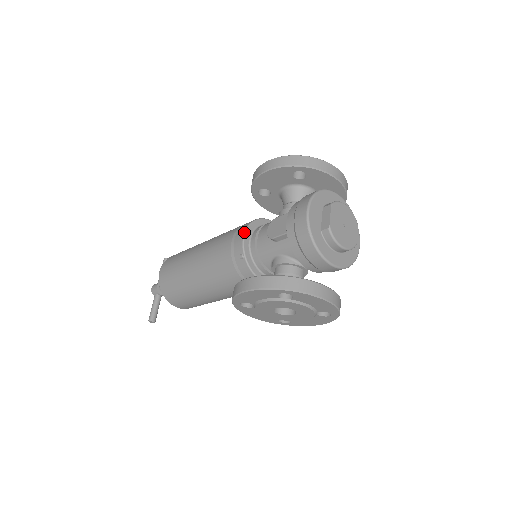
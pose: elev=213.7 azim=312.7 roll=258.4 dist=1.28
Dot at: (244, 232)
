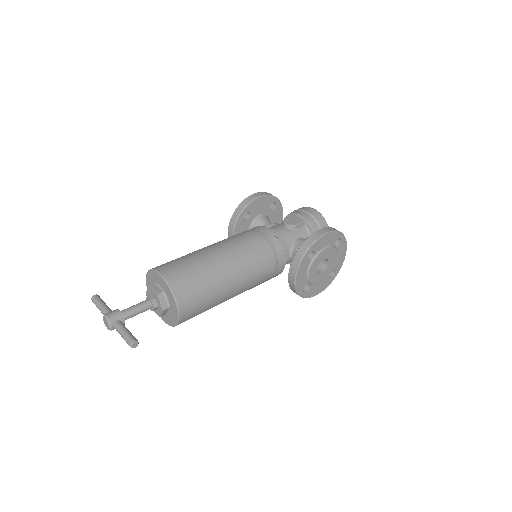
Dot at: occluded
